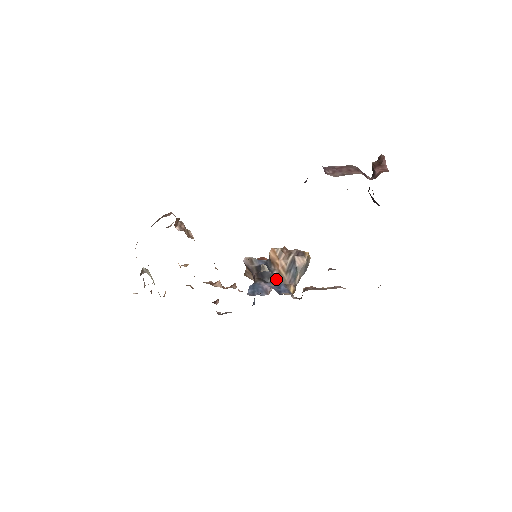
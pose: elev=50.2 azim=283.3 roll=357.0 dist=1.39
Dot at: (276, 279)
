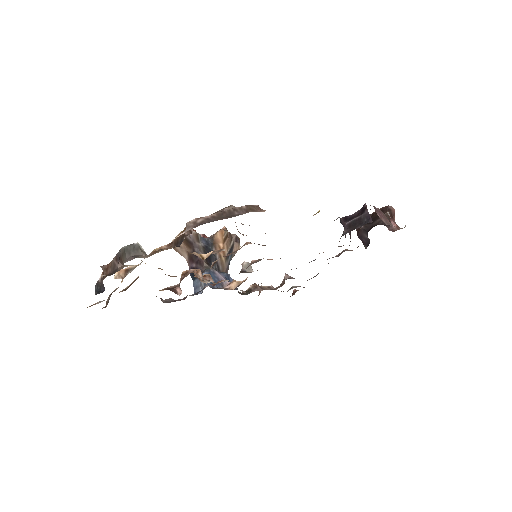
Dot at: (218, 265)
